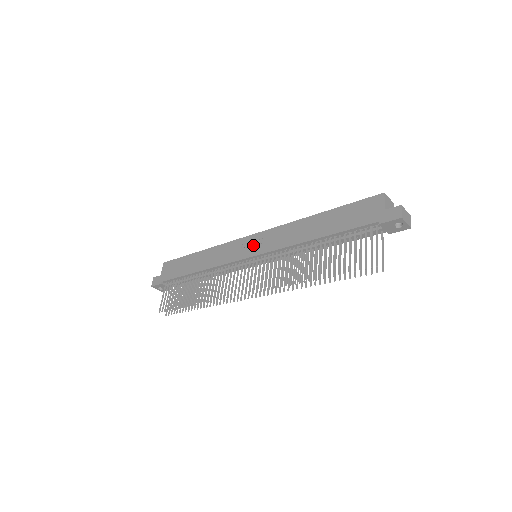
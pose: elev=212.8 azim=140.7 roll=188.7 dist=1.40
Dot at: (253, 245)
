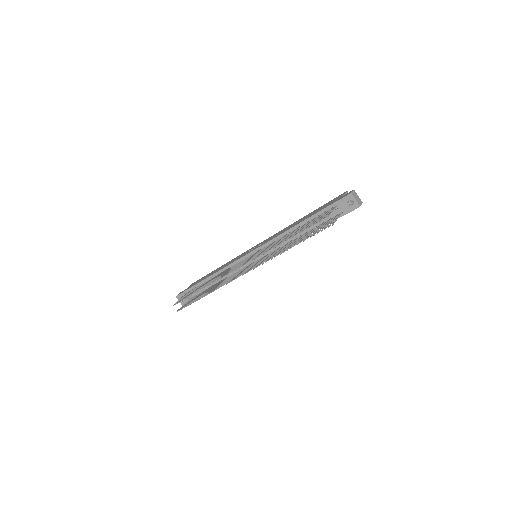
Dot at: occluded
